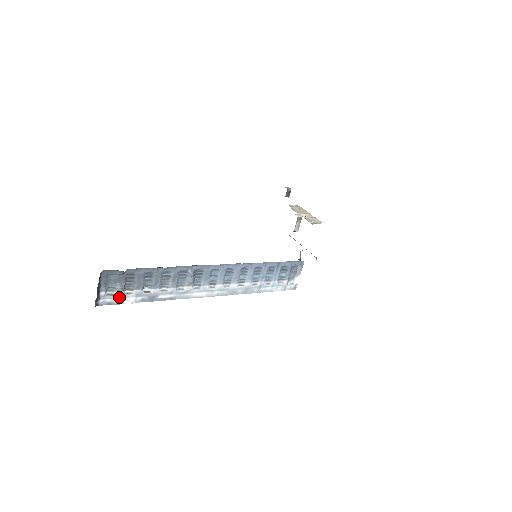
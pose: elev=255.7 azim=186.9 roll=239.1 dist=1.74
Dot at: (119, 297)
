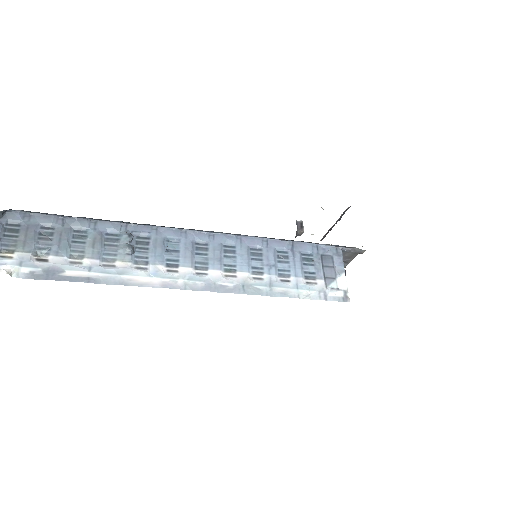
Dot at: out of frame
